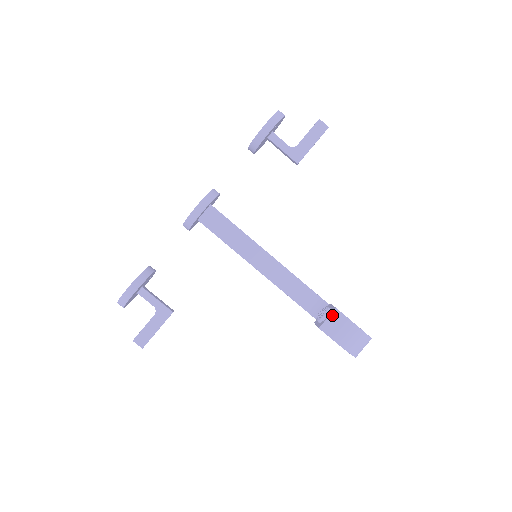
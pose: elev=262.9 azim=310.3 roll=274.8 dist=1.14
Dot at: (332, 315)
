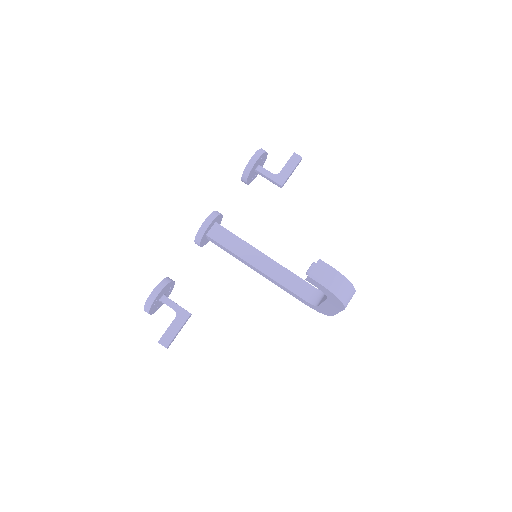
Dot at: (317, 264)
